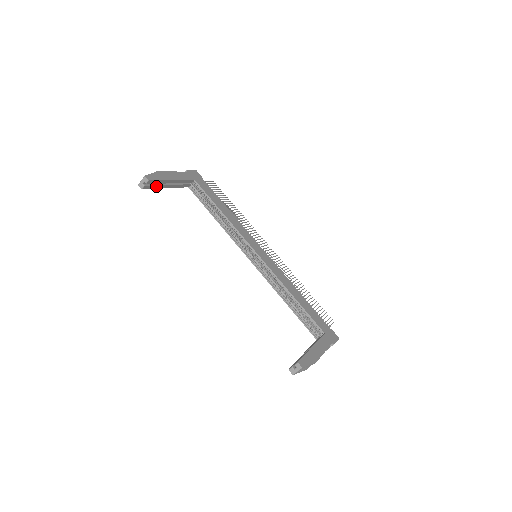
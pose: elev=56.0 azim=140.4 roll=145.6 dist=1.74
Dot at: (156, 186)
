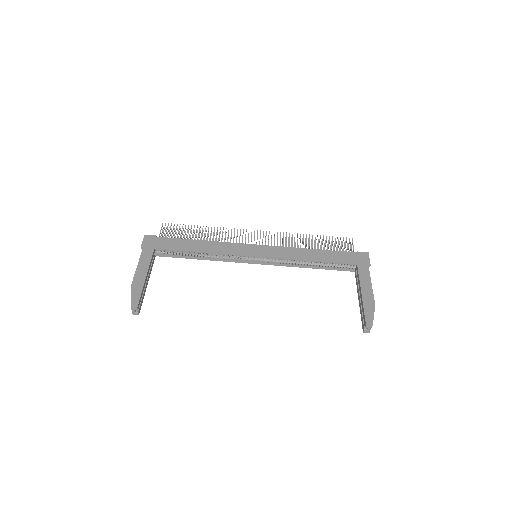
Dot at: (142, 297)
